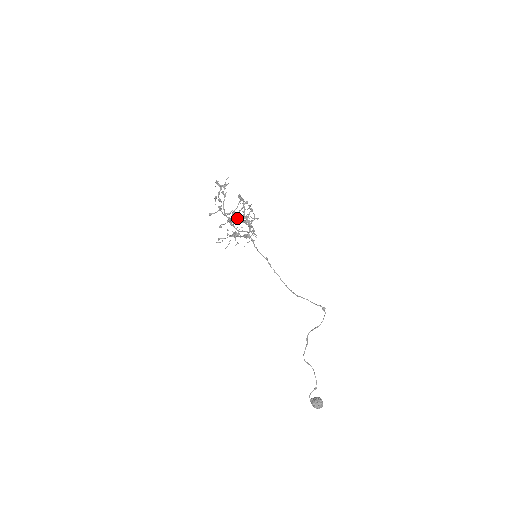
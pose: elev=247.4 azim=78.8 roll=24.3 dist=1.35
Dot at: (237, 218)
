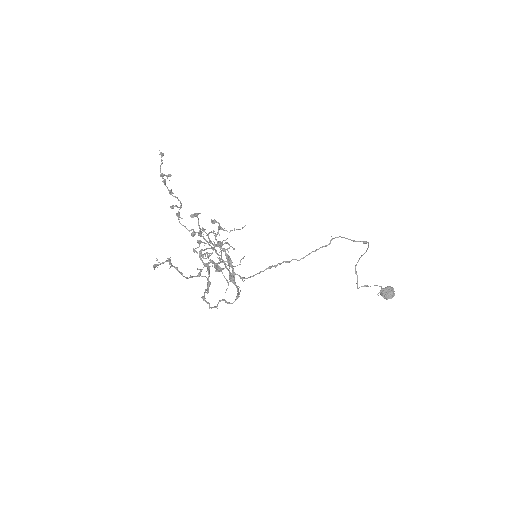
Dot at: (208, 265)
